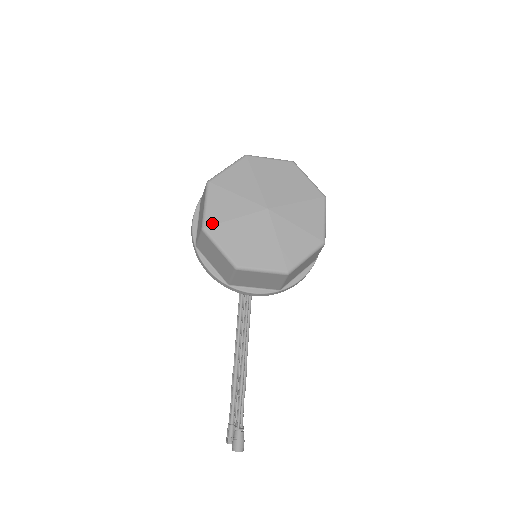
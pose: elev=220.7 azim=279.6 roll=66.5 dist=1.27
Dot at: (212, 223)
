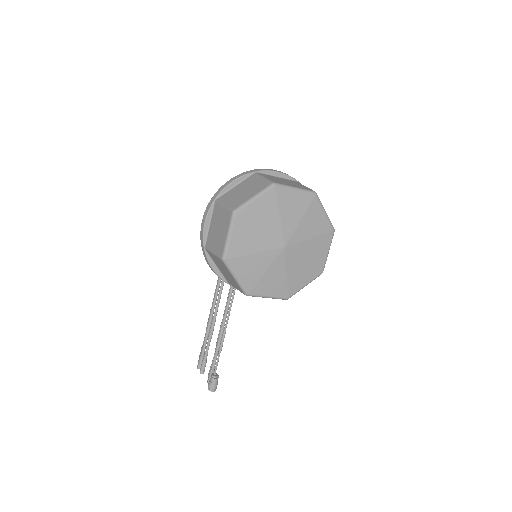
Dot at: (233, 256)
